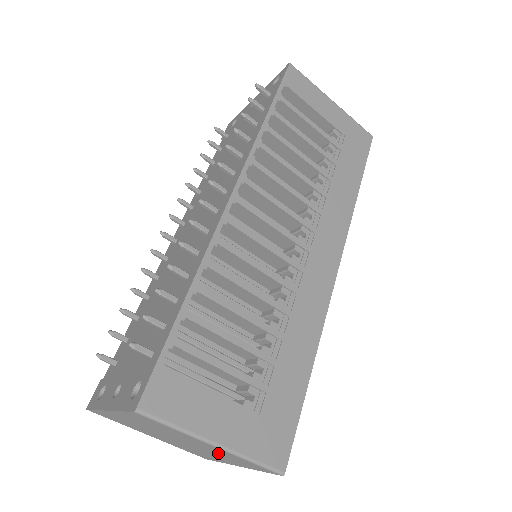
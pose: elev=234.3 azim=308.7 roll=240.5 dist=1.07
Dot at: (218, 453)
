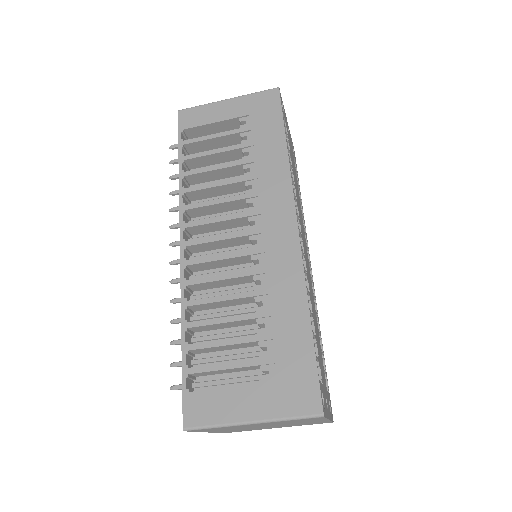
Dot at: (282, 423)
